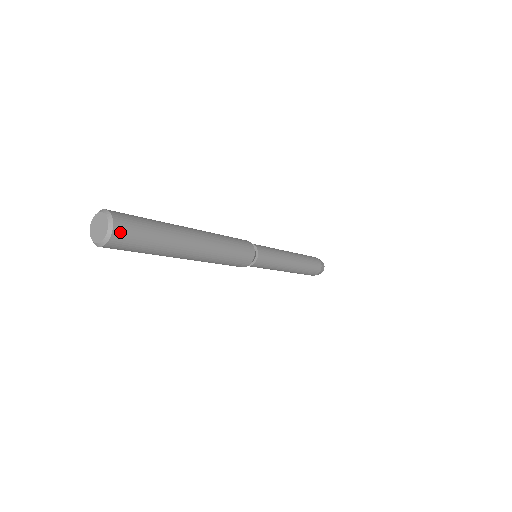
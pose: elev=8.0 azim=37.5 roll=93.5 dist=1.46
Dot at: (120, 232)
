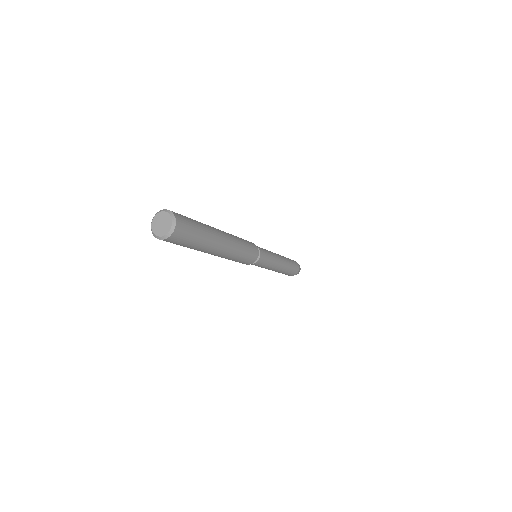
Dot at: (171, 240)
